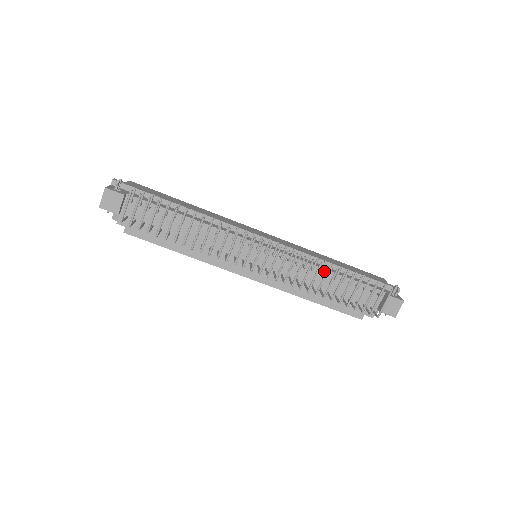
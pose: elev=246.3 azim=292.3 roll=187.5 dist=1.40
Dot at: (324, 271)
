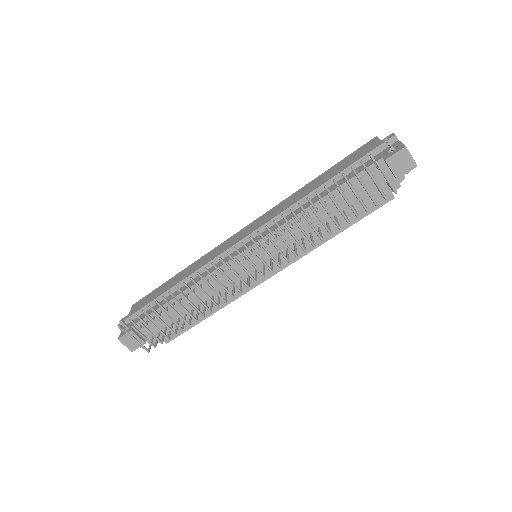
Dot at: occluded
